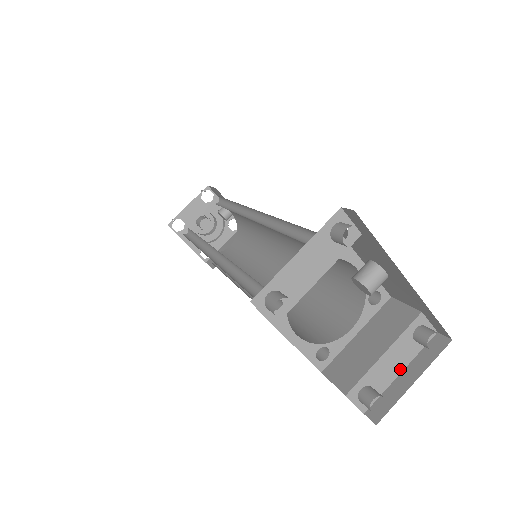
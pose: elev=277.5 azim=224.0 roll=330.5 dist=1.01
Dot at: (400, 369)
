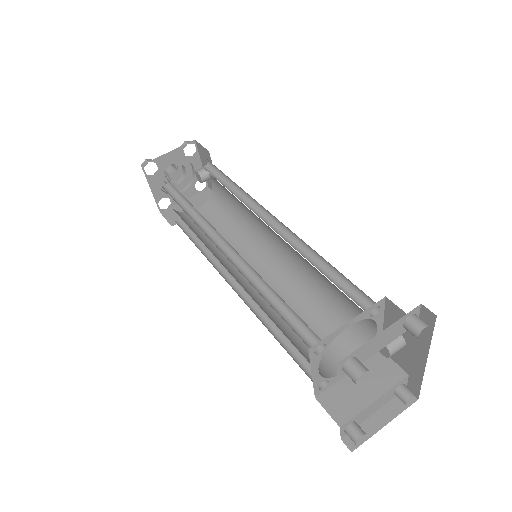
Dot at: (375, 411)
